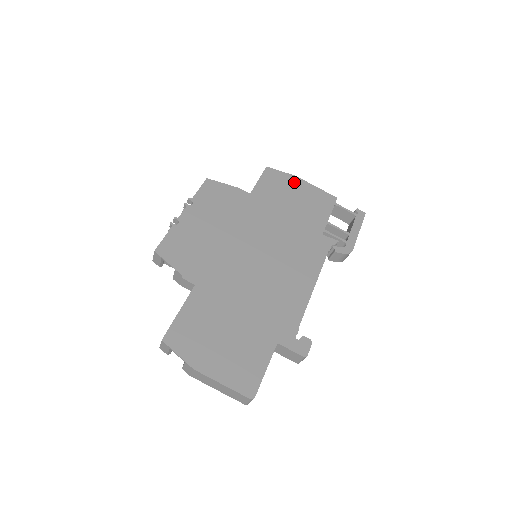
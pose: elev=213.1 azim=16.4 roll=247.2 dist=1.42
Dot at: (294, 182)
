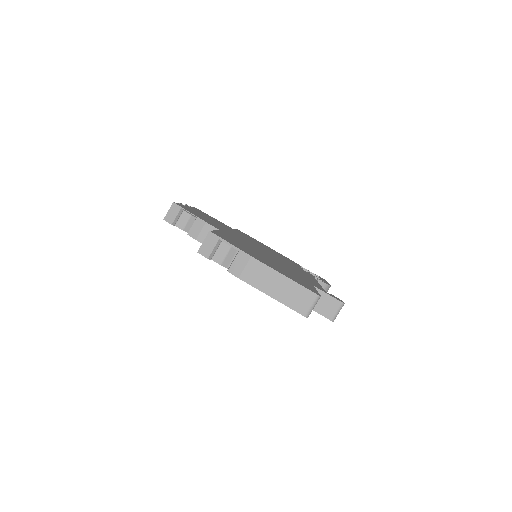
Dot at: (263, 244)
